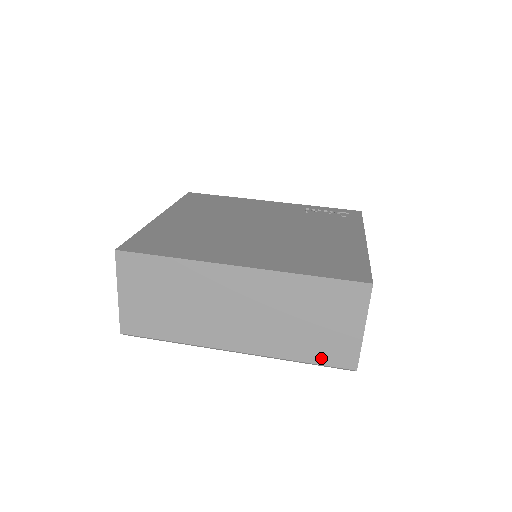
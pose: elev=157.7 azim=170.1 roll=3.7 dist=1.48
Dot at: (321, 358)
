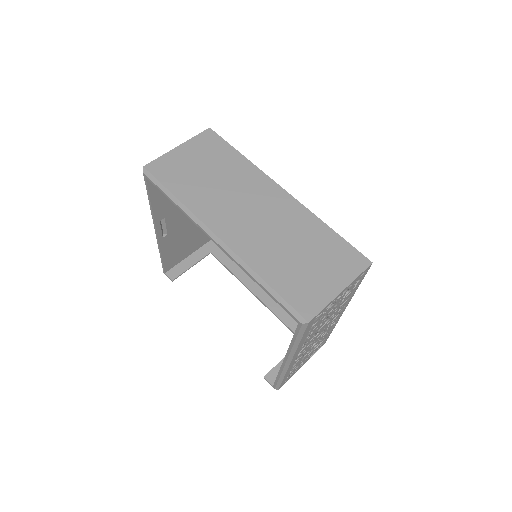
Dot at: (286, 291)
